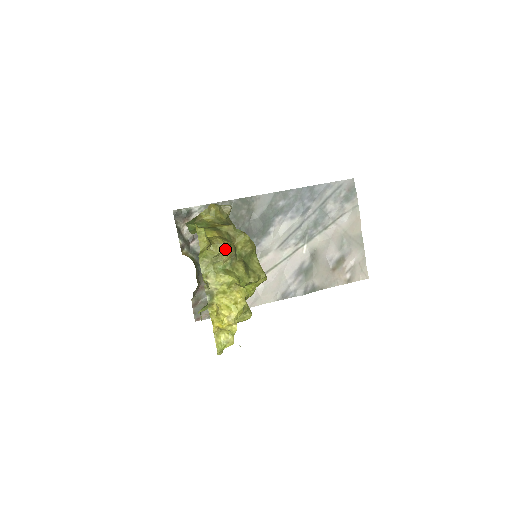
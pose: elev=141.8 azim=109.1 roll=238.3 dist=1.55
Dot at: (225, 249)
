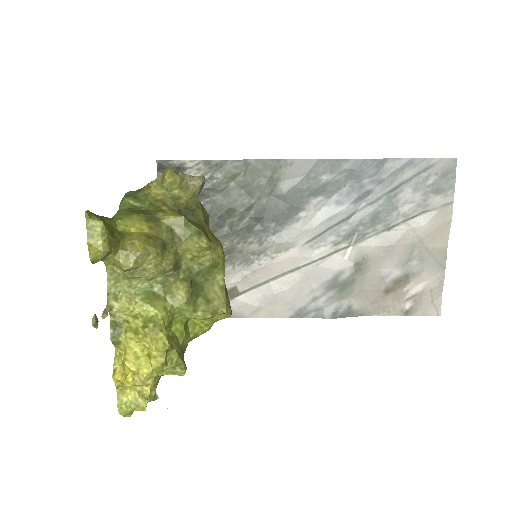
Dot at: (148, 261)
